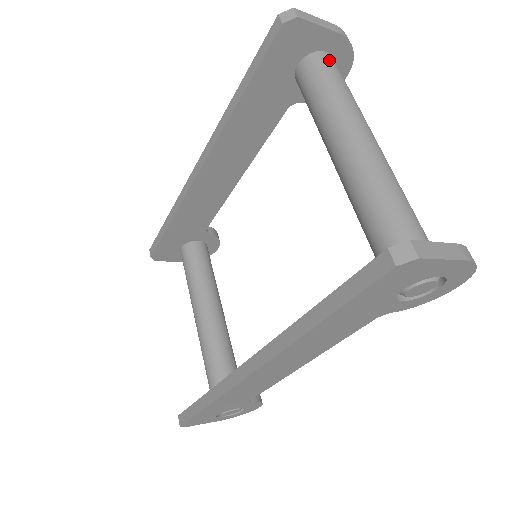
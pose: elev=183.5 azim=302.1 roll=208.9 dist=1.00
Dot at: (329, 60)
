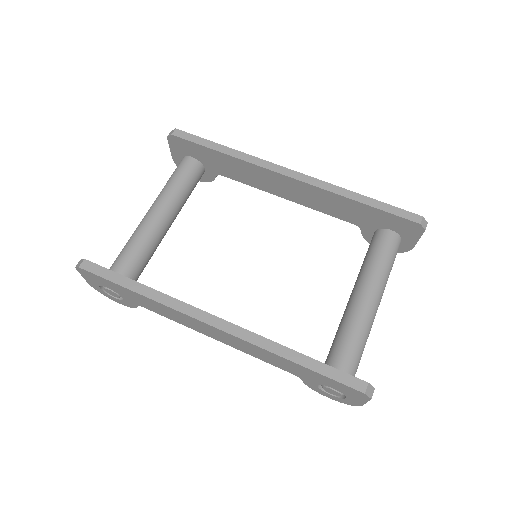
Dot at: occluded
